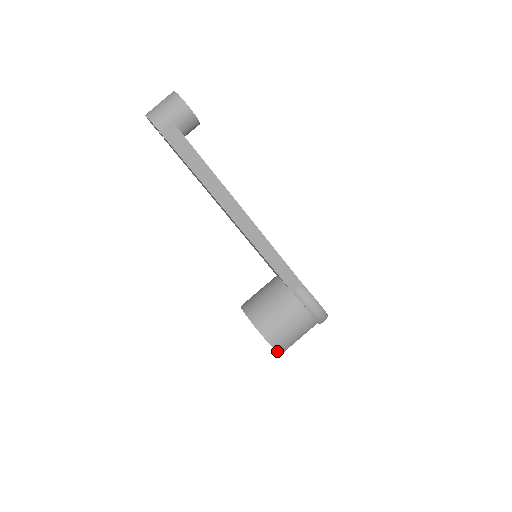
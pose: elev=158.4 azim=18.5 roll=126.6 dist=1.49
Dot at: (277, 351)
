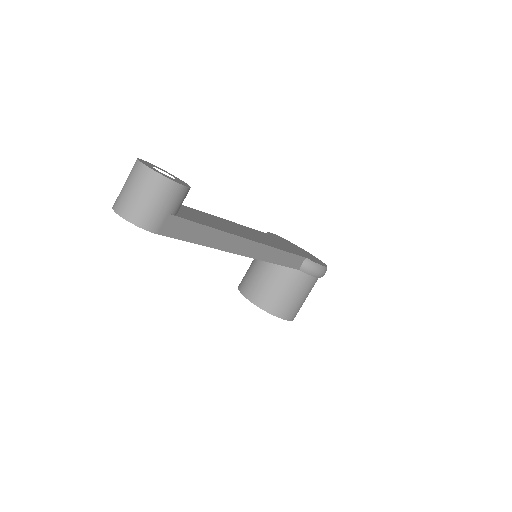
Dot at: occluded
